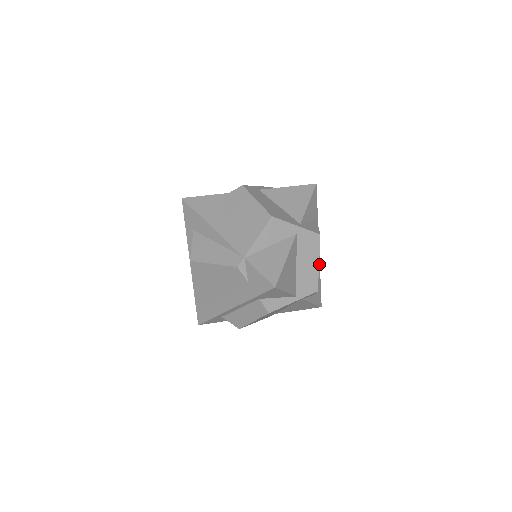
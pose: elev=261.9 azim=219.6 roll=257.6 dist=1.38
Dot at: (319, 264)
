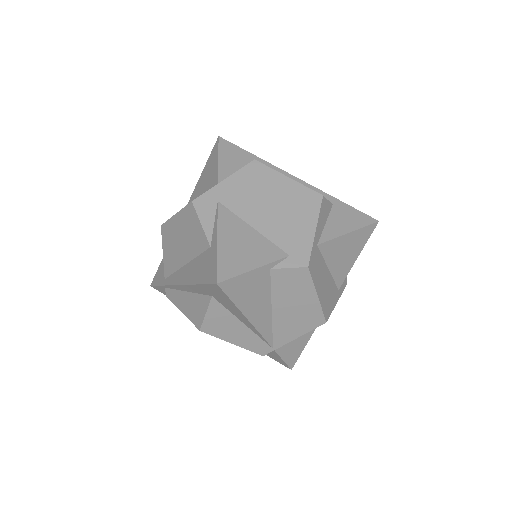
Dot at: occluded
